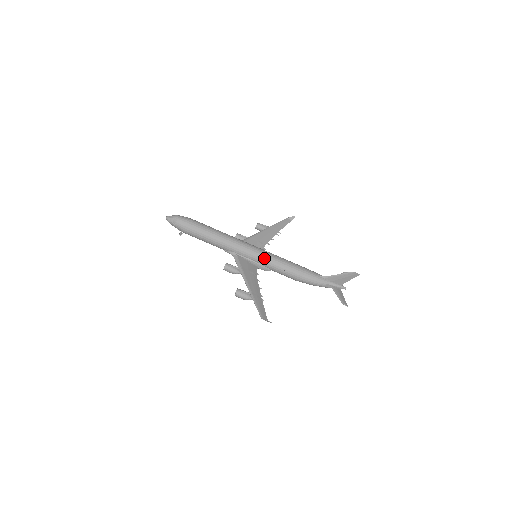
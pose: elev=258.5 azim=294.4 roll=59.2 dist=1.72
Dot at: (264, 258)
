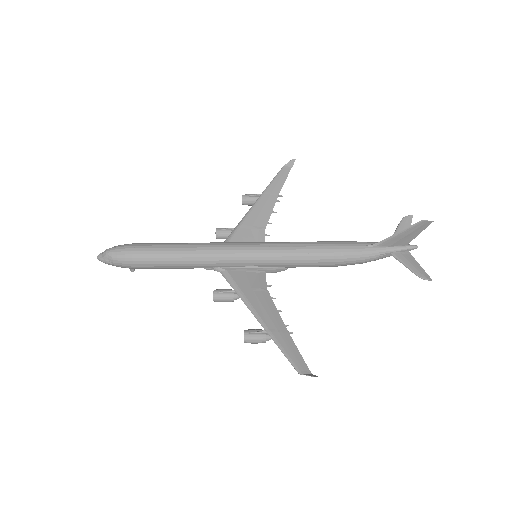
Dot at: (268, 257)
